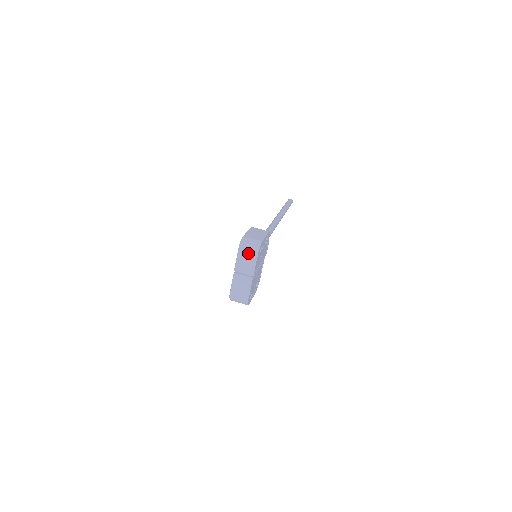
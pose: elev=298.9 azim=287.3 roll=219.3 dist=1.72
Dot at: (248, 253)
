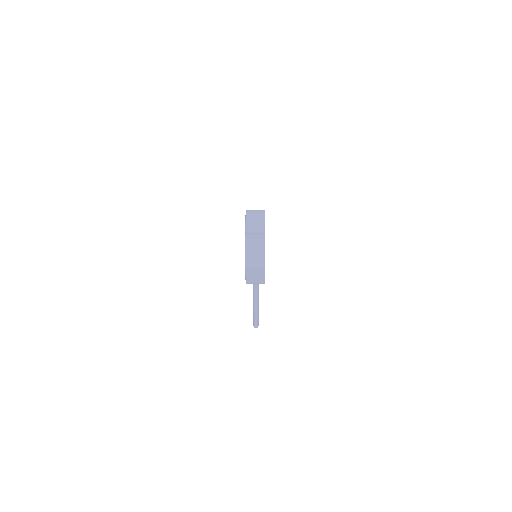
Dot at: (256, 214)
